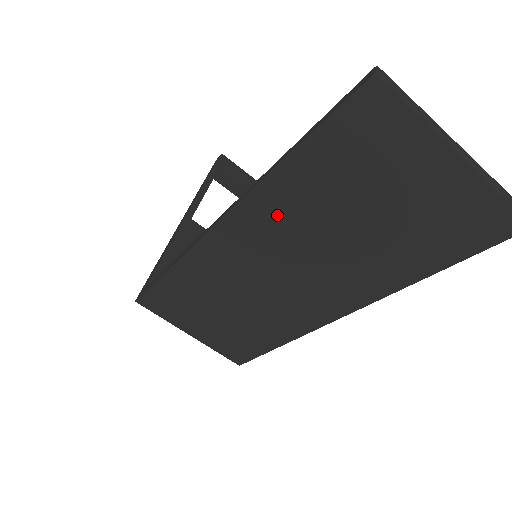
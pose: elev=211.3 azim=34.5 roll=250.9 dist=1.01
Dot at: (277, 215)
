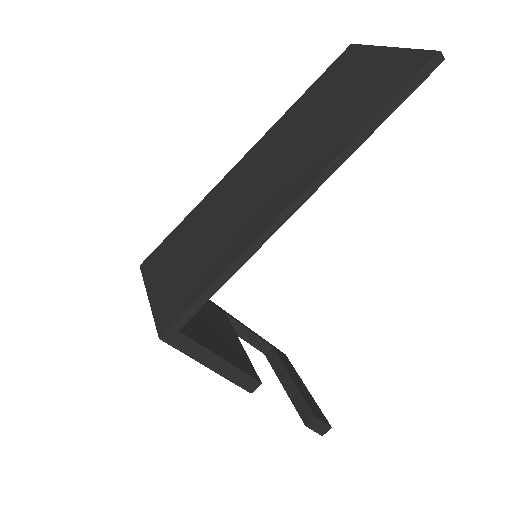
Dot at: (282, 131)
